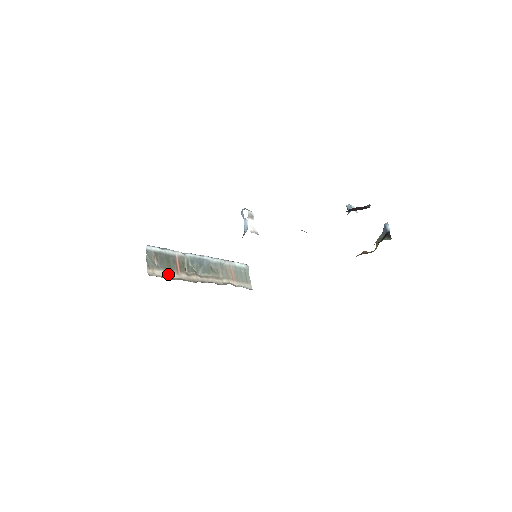
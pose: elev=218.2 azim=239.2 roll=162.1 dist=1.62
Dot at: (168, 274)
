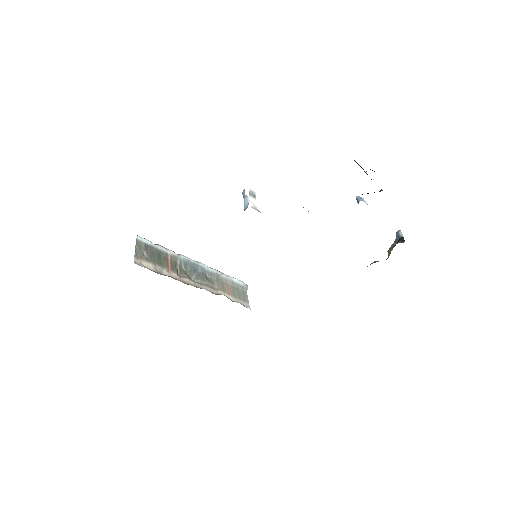
Dot at: (157, 269)
